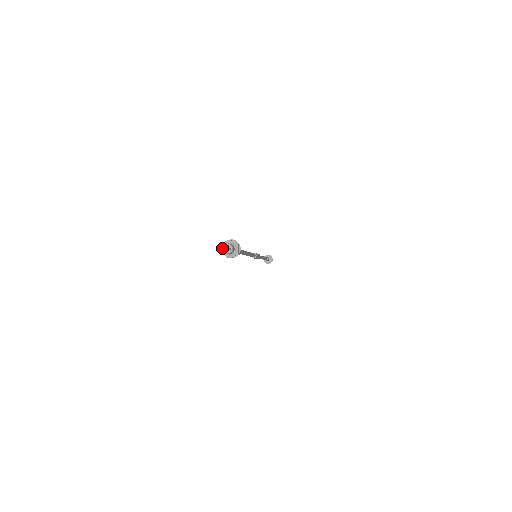
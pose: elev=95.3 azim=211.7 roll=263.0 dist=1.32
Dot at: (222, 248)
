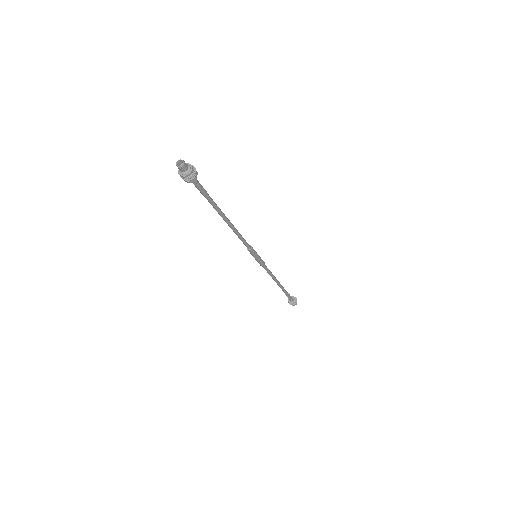
Dot at: (179, 169)
